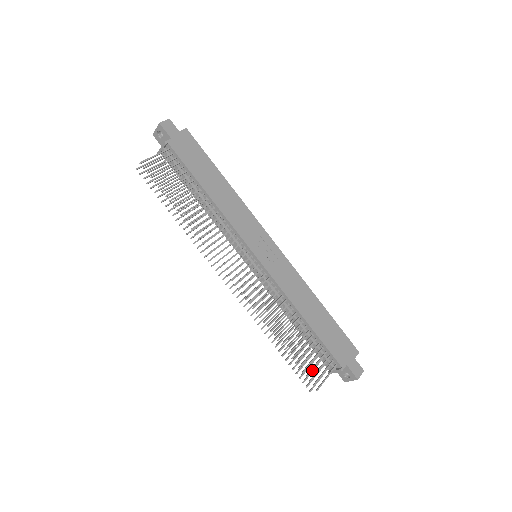
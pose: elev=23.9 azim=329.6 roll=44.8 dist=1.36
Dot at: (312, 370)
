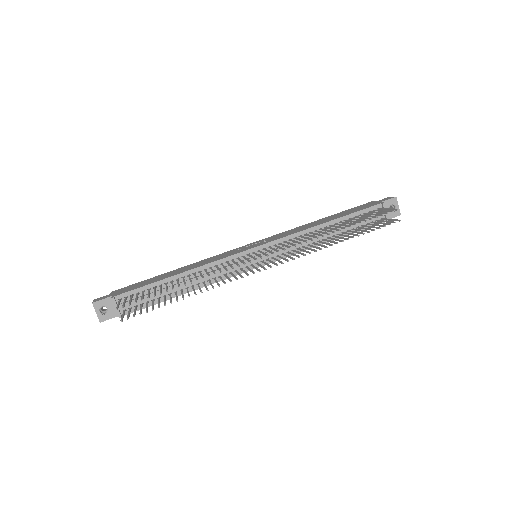
Dot at: (377, 214)
